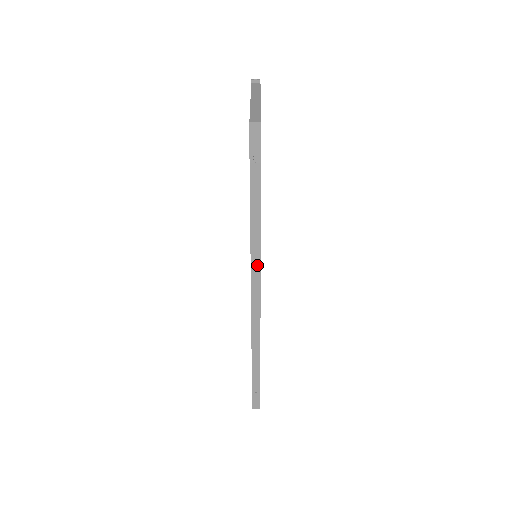
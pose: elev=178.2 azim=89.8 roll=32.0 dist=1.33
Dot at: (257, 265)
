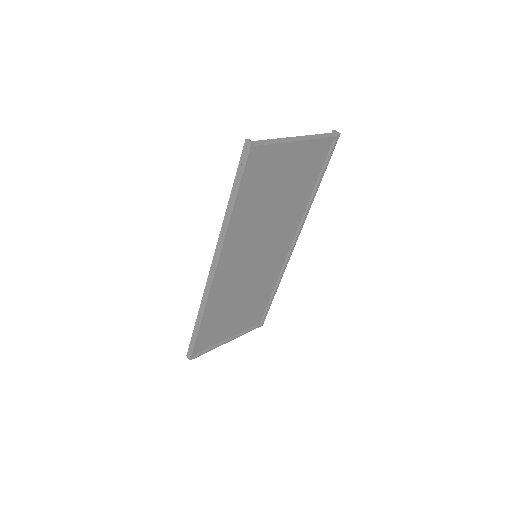
Dot at: (220, 246)
